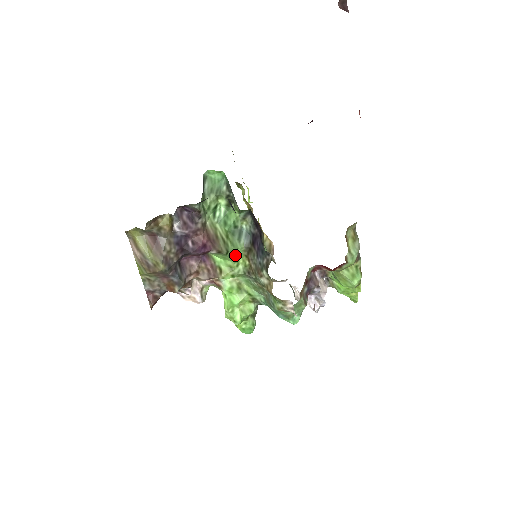
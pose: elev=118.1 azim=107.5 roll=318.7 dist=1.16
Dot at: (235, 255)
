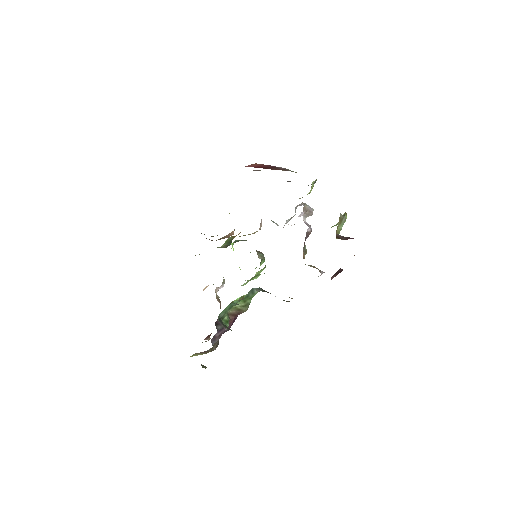
Dot at: occluded
